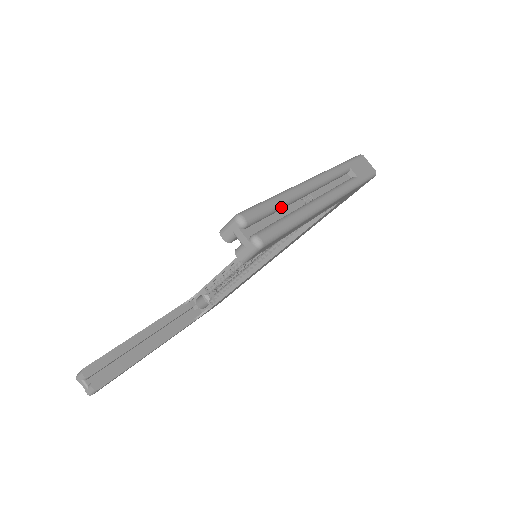
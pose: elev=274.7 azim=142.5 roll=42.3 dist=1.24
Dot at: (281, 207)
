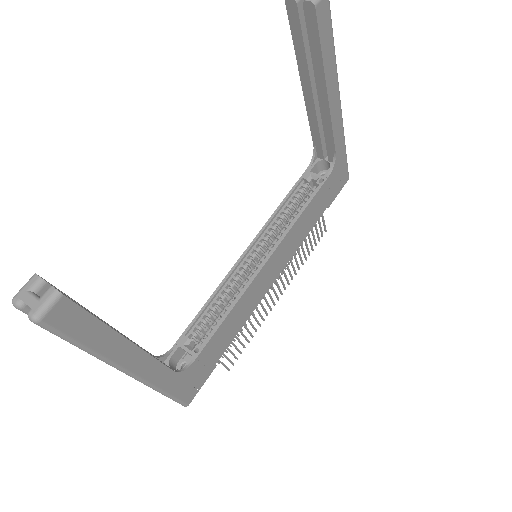
Dot at: occluded
